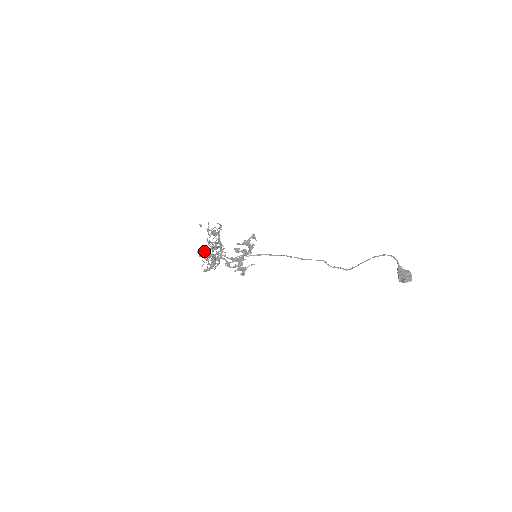
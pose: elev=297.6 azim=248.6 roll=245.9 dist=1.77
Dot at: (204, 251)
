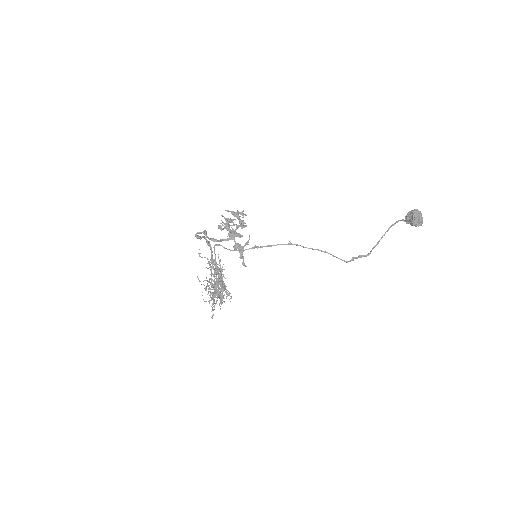
Dot at: (207, 294)
